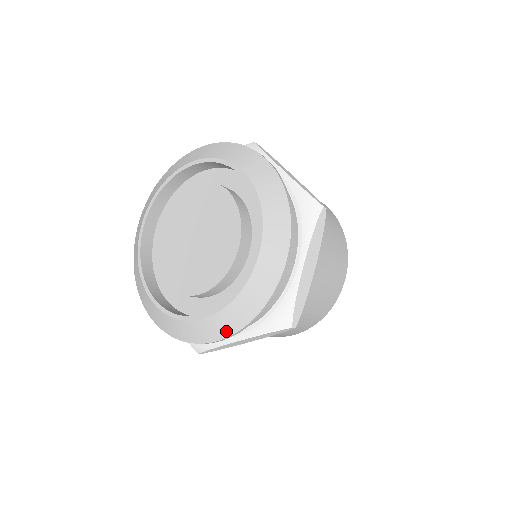
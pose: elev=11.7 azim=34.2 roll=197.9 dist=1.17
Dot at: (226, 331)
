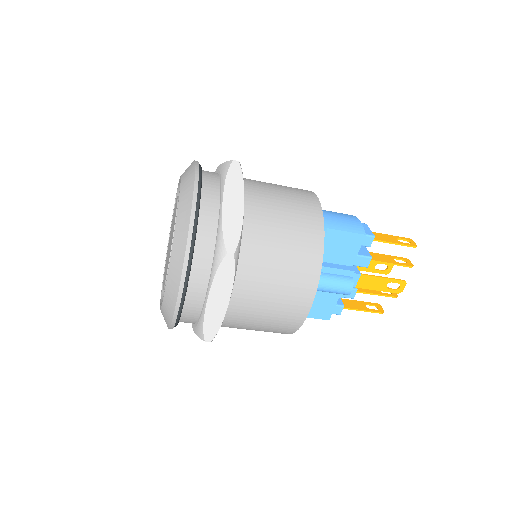
Dot at: occluded
